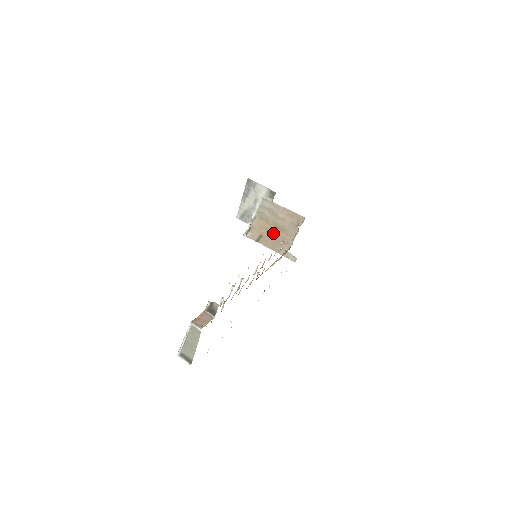
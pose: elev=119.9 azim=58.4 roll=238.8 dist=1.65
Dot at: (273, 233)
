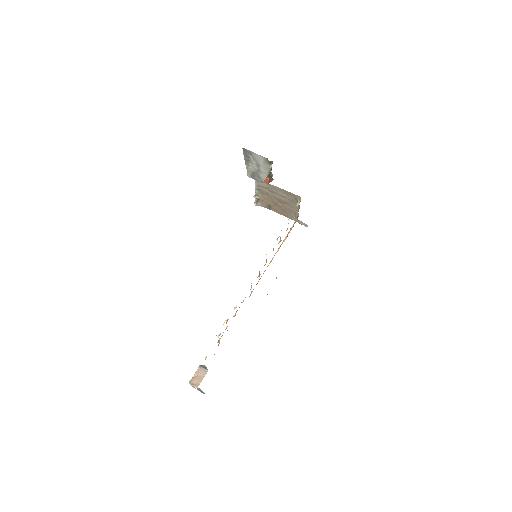
Dot at: (279, 205)
